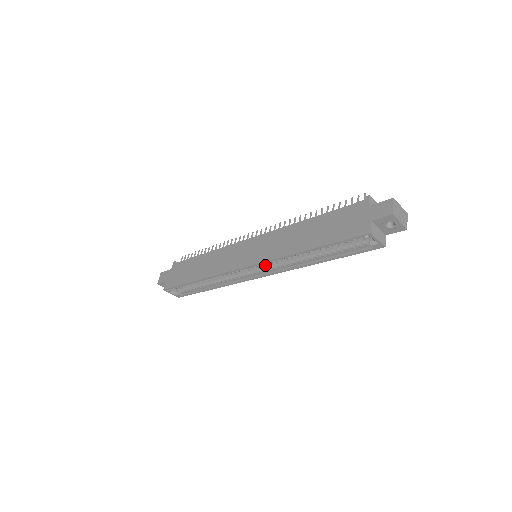
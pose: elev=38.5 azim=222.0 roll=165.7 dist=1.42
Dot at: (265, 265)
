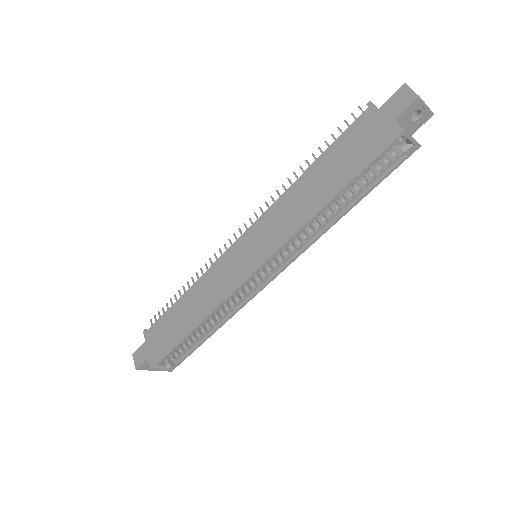
Dot at: (274, 259)
